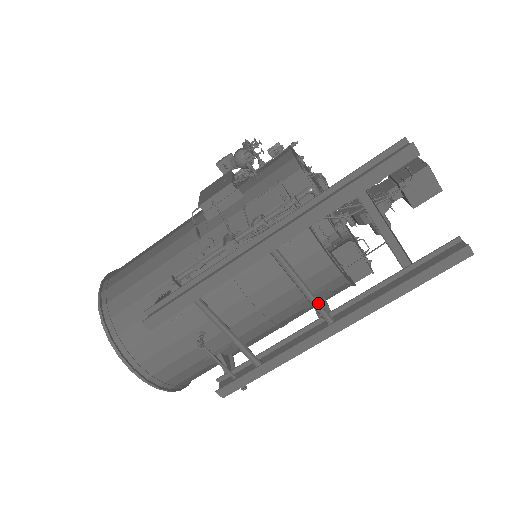
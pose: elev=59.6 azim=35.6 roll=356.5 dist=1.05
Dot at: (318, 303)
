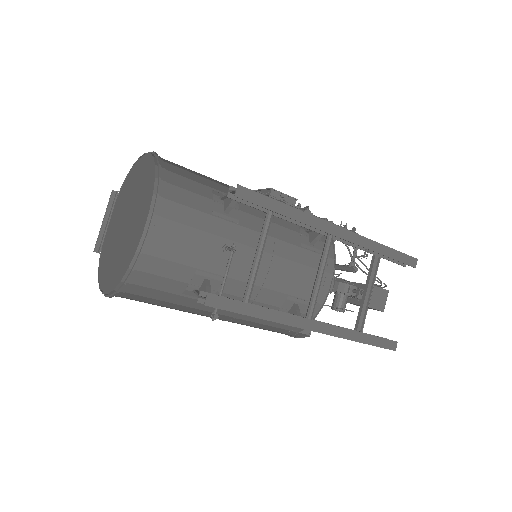
Dot at: (316, 300)
